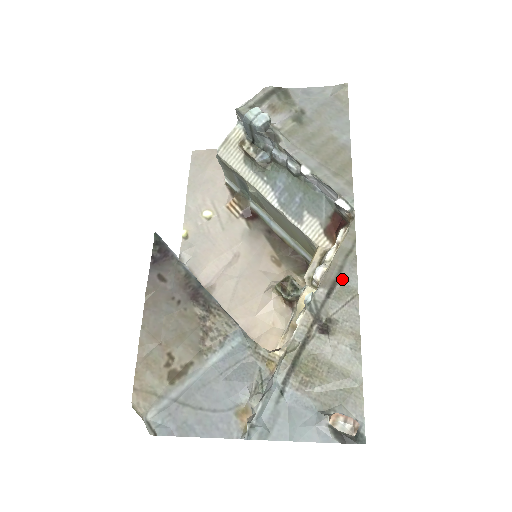
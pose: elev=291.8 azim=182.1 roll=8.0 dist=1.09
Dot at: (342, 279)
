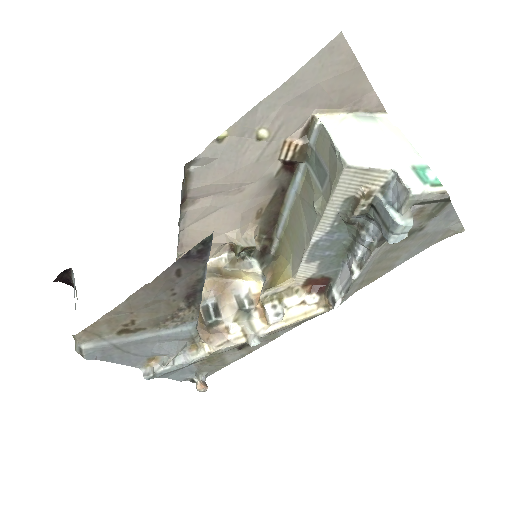
Dot at: (280, 331)
